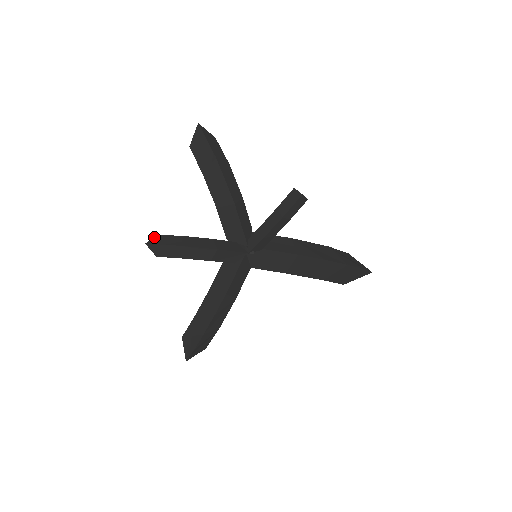
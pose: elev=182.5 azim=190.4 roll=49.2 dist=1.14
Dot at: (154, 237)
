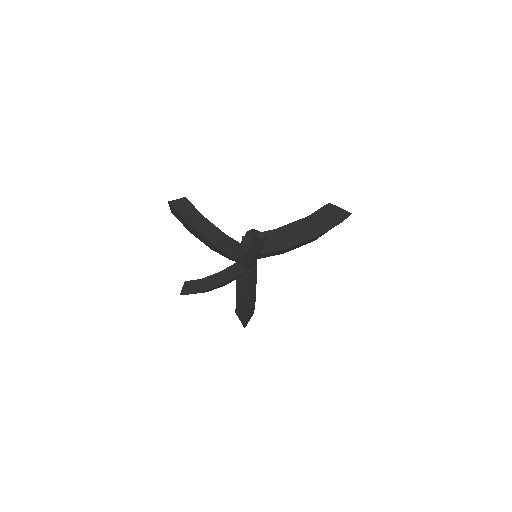
Dot at: (183, 286)
